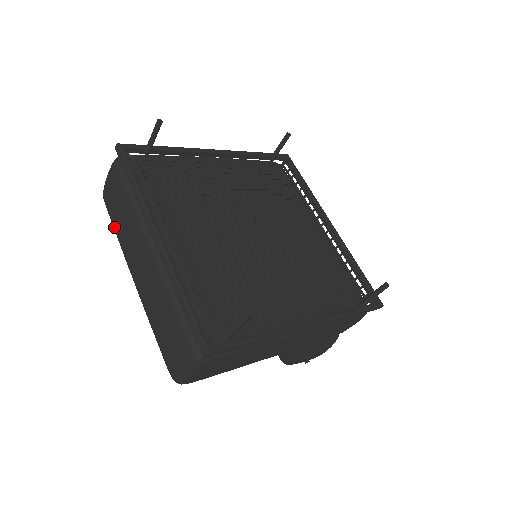
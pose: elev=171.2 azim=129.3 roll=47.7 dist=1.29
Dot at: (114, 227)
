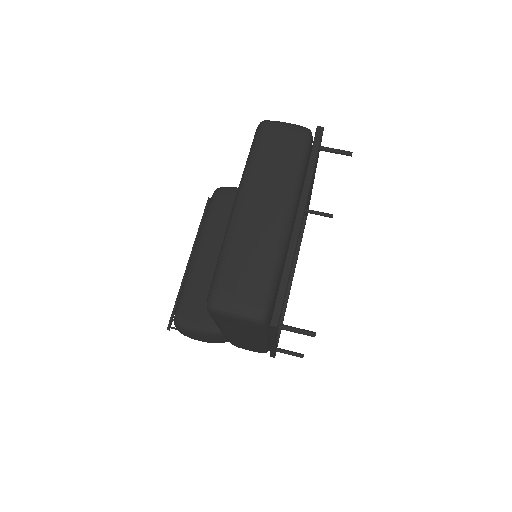
Dot at: (256, 155)
